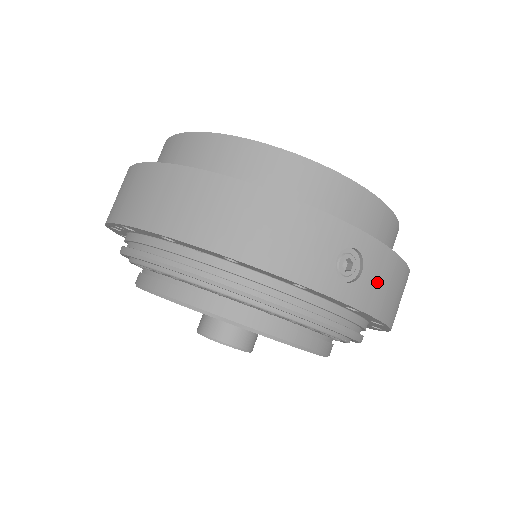
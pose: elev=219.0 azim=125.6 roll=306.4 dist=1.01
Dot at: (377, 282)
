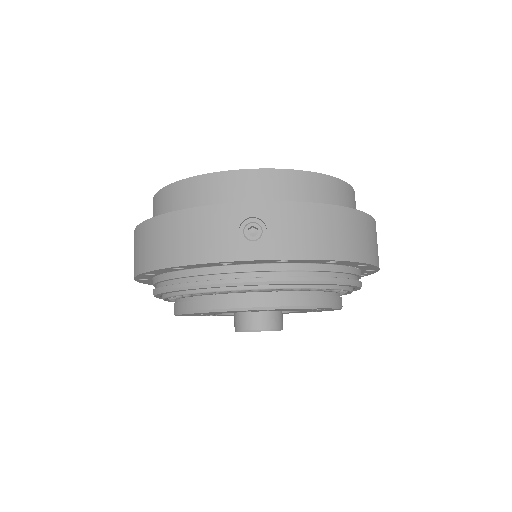
Dot at: (289, 232)
